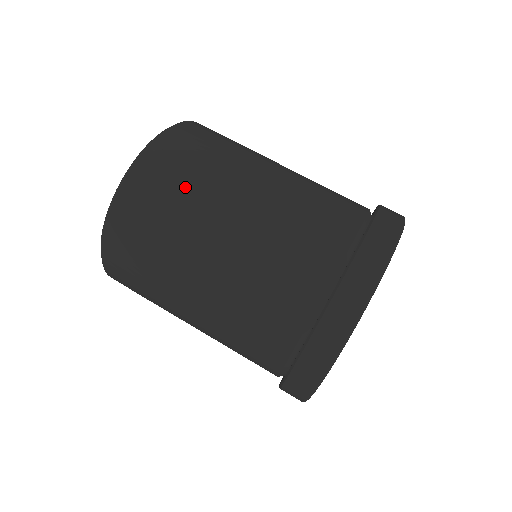
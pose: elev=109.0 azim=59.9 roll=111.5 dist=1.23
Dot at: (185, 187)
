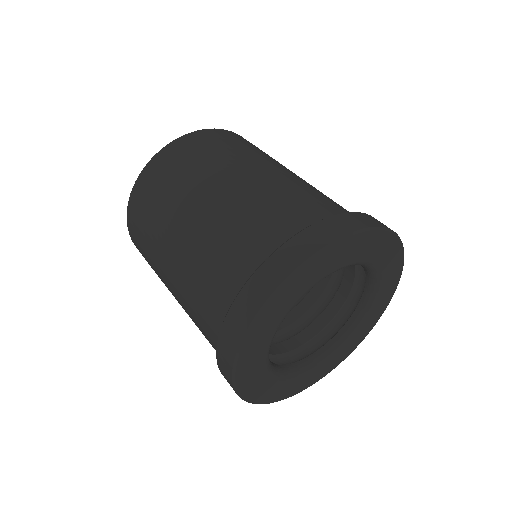
Dot at: (180, 174)
